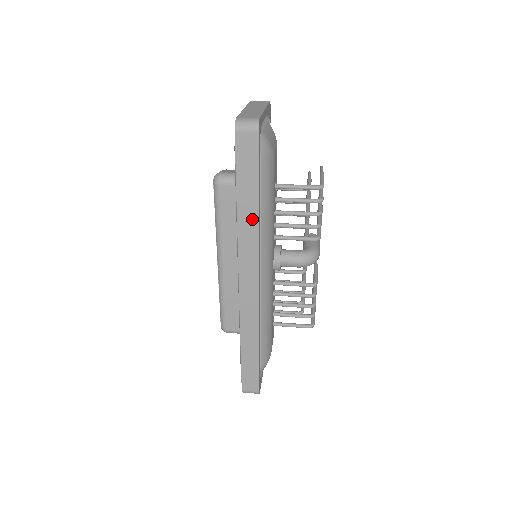
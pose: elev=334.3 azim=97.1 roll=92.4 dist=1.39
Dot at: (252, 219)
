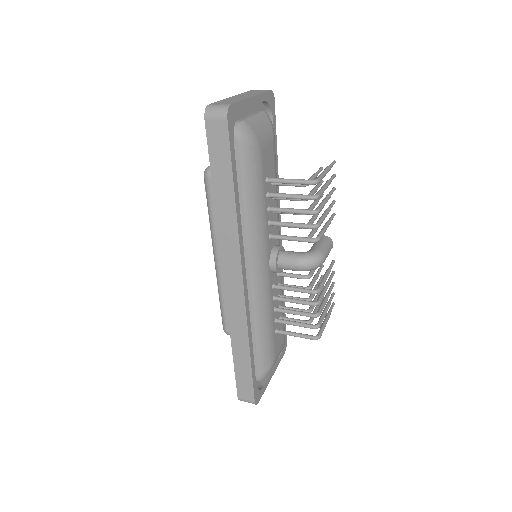
Dot at: (230, 214)
